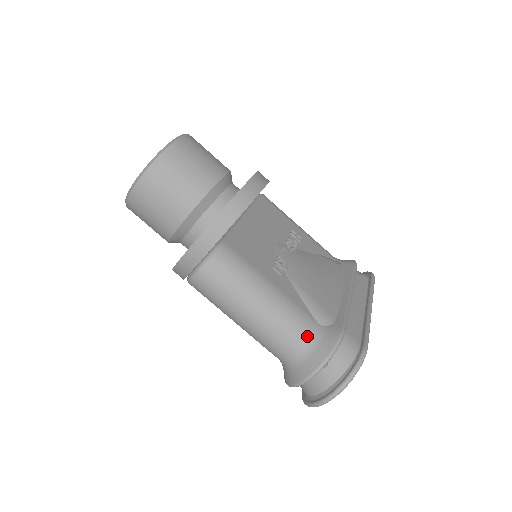
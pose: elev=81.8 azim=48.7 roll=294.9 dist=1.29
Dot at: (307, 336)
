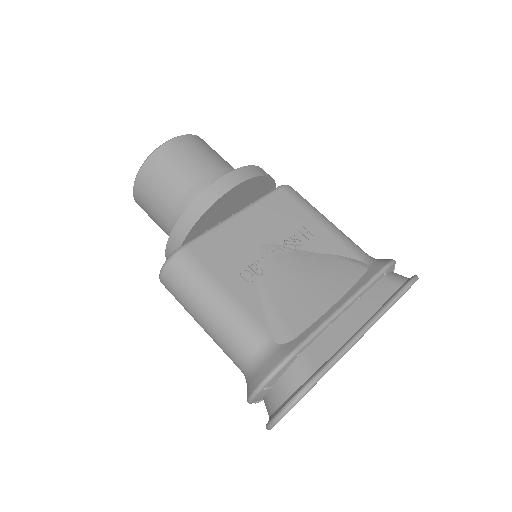
Dot at: (254, 352)
